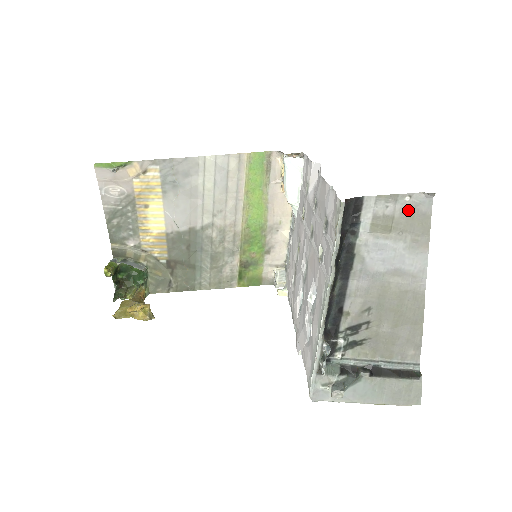
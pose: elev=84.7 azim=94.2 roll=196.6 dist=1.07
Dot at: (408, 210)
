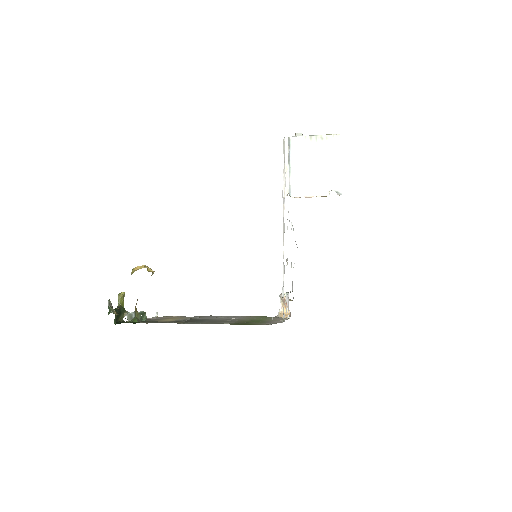
Dot at: occluded
